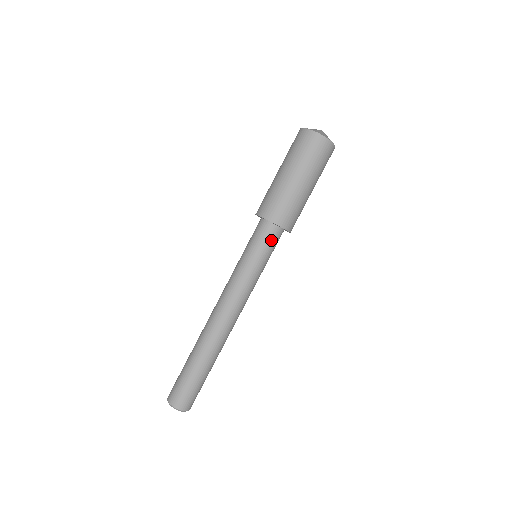
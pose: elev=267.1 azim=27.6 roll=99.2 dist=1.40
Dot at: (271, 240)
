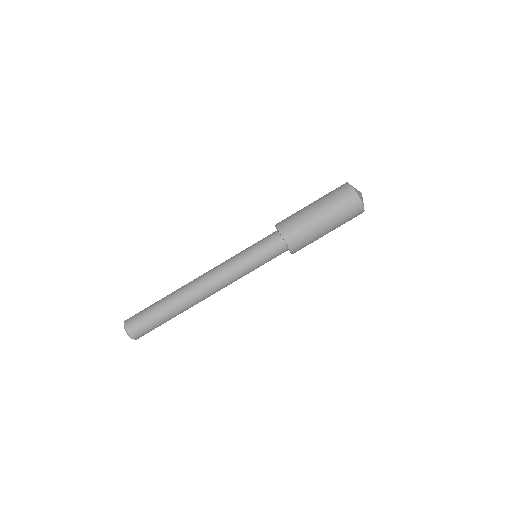
Dot at: (274, 250)
